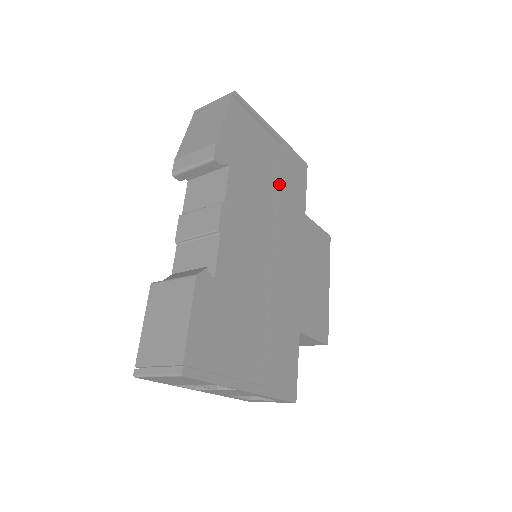
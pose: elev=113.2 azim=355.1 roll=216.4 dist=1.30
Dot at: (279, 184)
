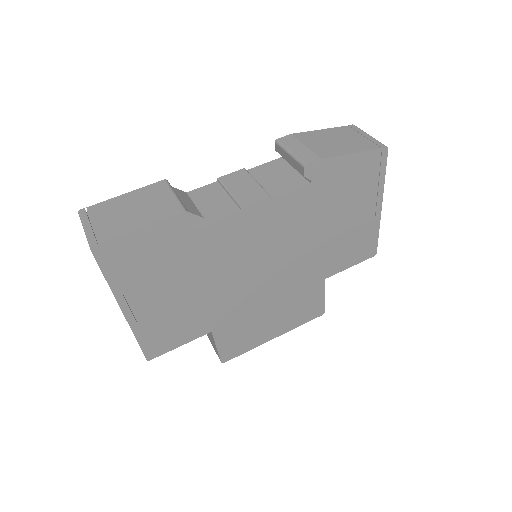
Dot at: (333, 239)
